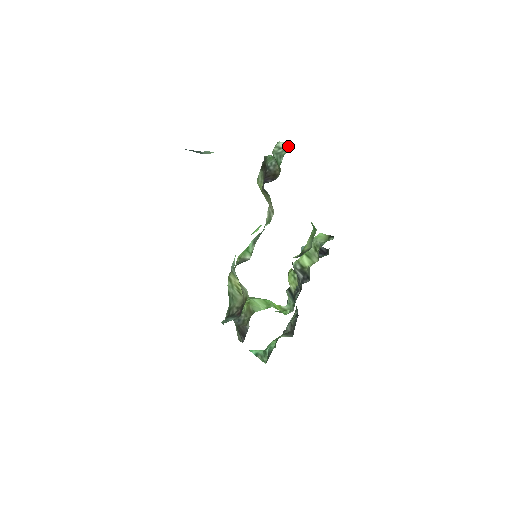
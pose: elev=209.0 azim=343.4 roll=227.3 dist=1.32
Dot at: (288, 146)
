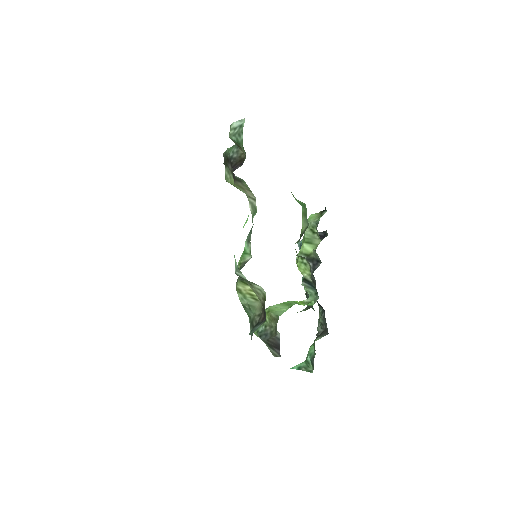
Dot at: (243, 121)
